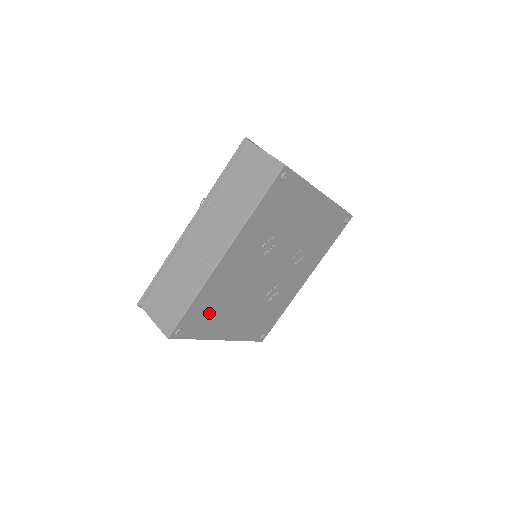
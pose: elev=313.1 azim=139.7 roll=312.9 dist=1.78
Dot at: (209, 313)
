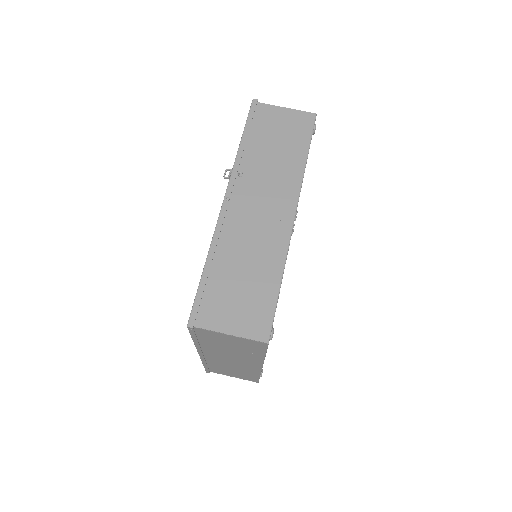
Dot at: occluded
